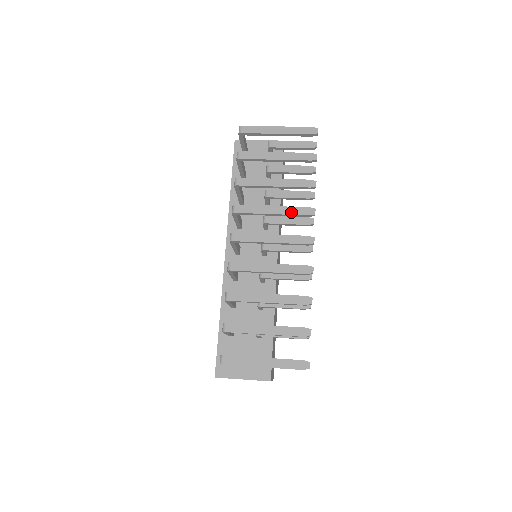
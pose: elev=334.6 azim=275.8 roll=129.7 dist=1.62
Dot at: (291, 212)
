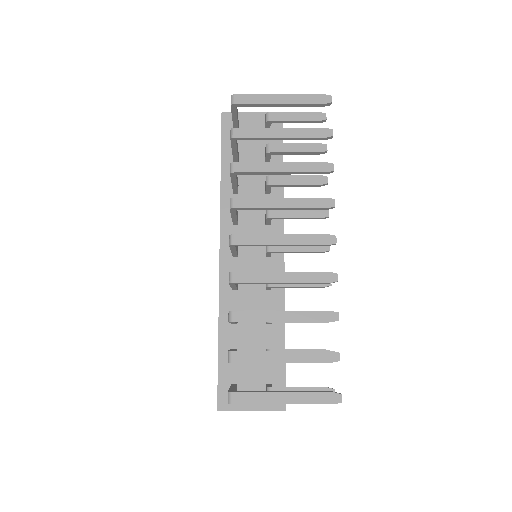
Dot at: (305, 205)
